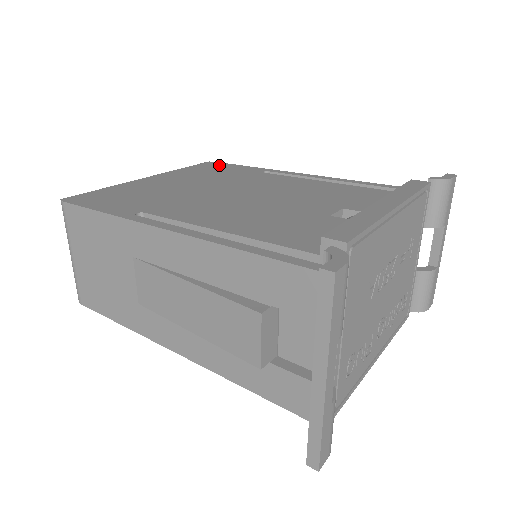
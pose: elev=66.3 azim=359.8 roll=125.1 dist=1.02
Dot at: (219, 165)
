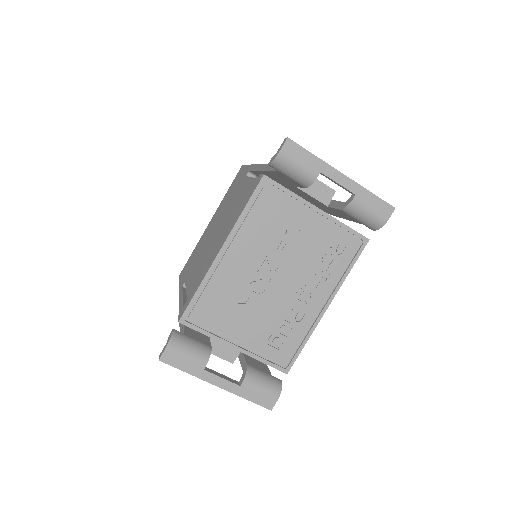
Dot at: (240, 173)
